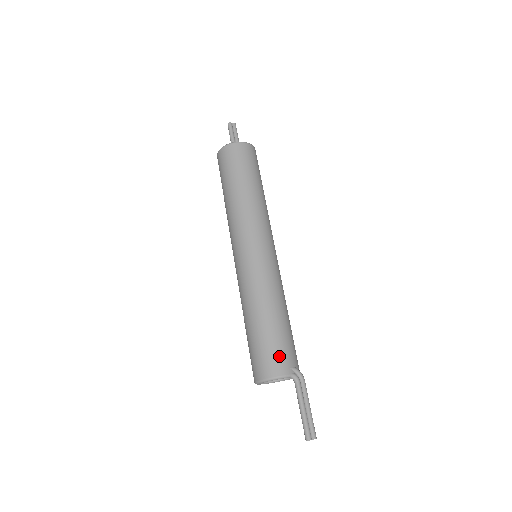
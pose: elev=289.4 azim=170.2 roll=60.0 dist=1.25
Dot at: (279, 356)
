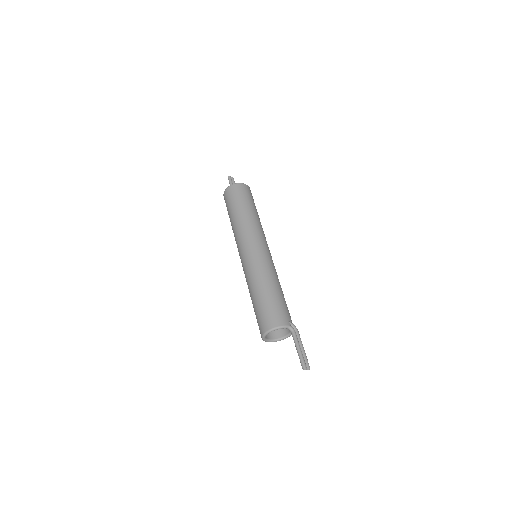
Dot at: (279, 313)
